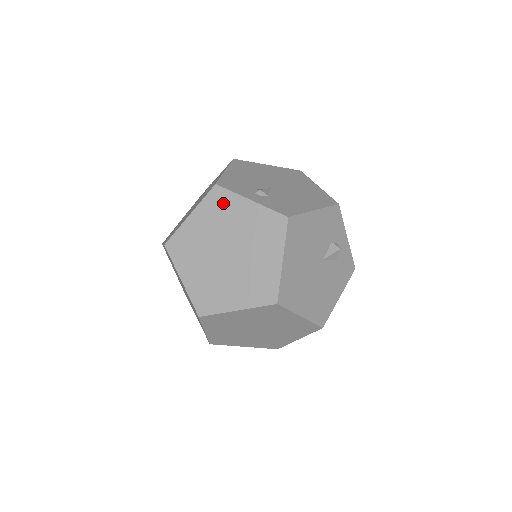
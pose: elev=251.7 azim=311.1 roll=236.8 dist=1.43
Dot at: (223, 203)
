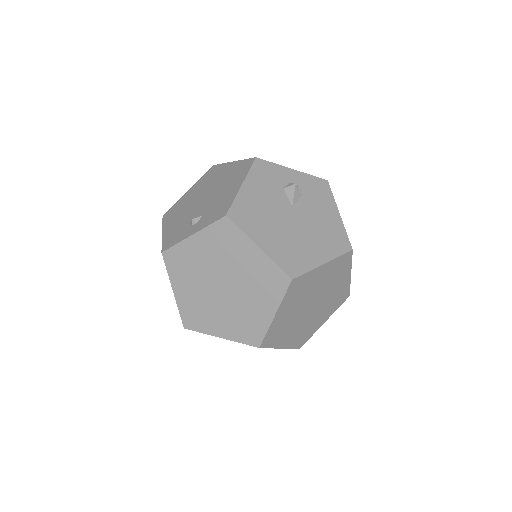
Dot at: (180, 258)
